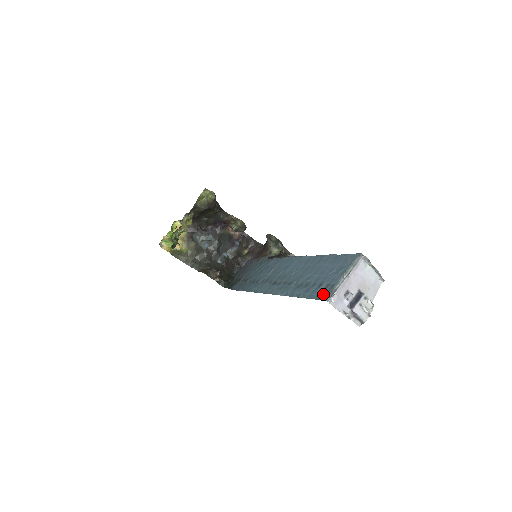
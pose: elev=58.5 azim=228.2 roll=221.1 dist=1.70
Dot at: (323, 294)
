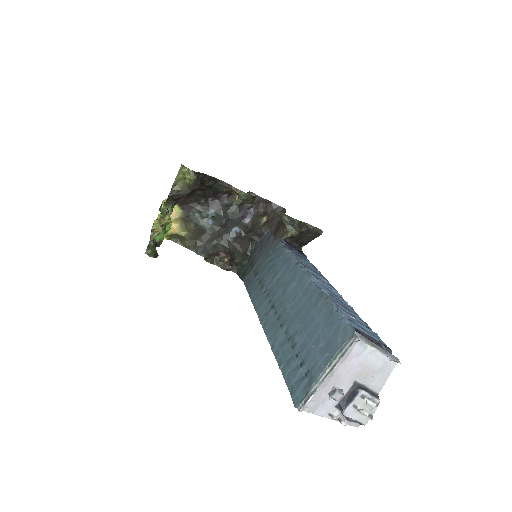
Dot at: (298, 391)
